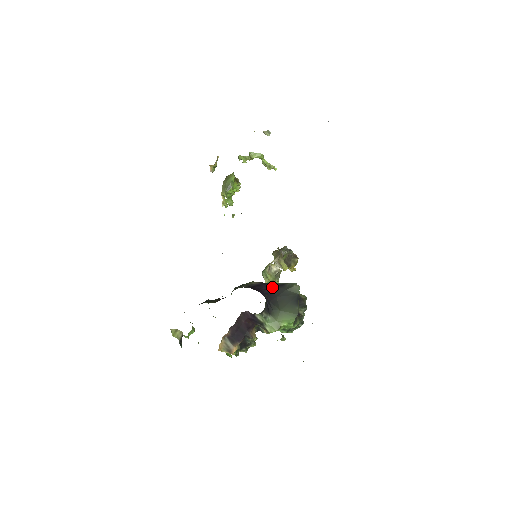
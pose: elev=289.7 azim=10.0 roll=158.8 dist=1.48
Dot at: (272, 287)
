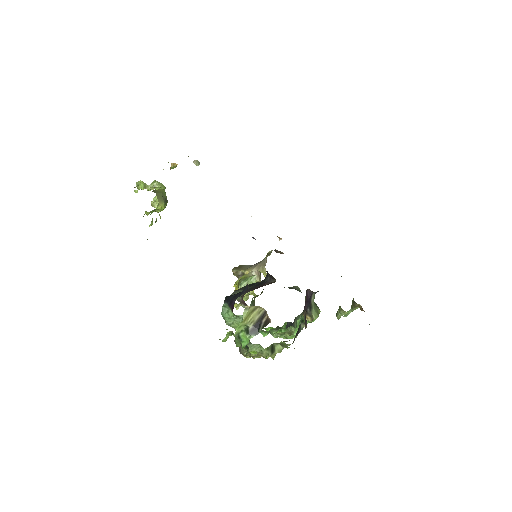
Dot at: occluded
